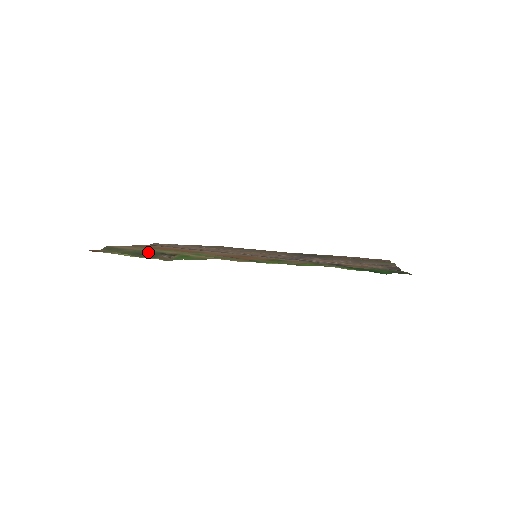
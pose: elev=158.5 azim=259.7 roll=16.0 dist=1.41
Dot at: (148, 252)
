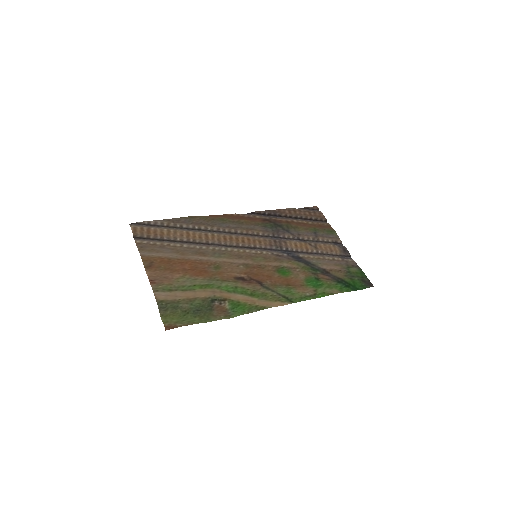
Dot at: (202, 304)
